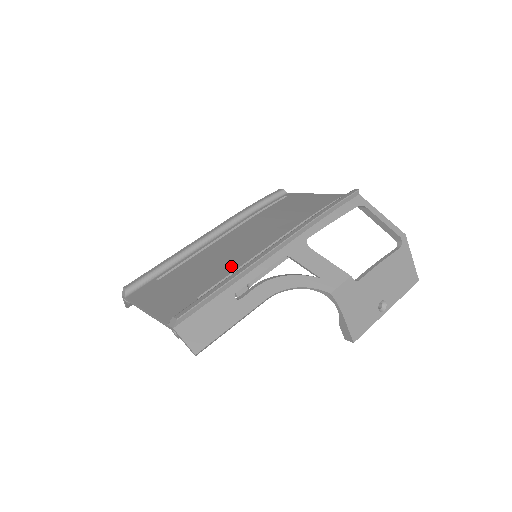
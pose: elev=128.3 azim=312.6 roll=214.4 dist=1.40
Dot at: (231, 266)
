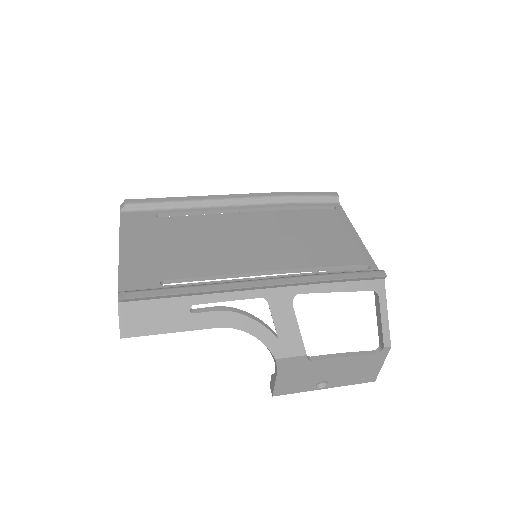
Dot at: (216, 266)
